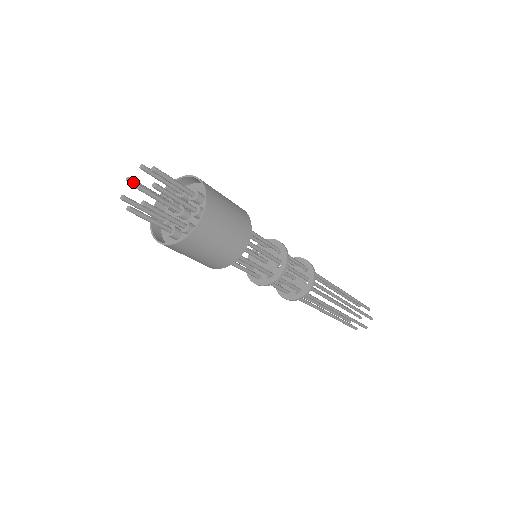
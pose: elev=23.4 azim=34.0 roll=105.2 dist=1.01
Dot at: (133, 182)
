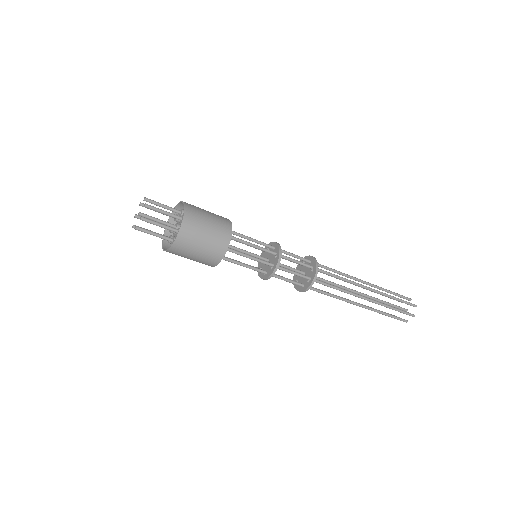
Dot at: (143, 206)
